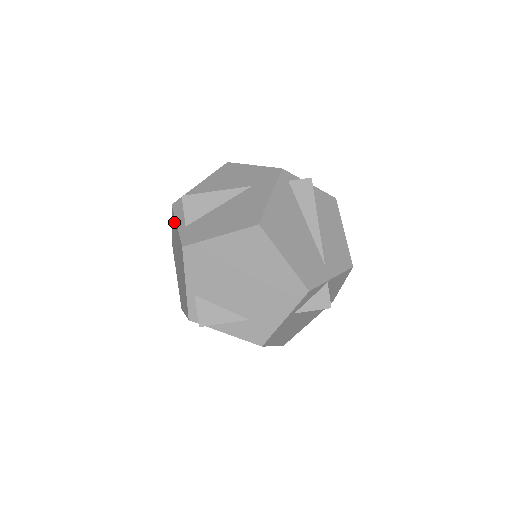
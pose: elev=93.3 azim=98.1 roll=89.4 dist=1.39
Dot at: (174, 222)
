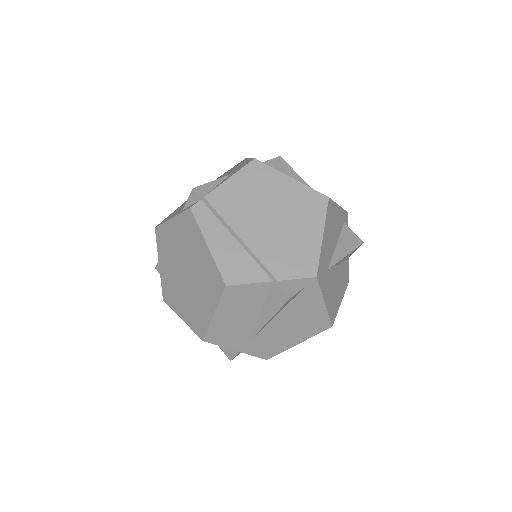
Dot at: (165, 285)
